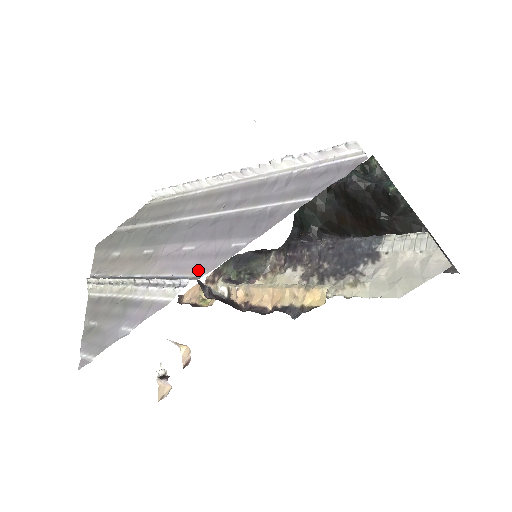
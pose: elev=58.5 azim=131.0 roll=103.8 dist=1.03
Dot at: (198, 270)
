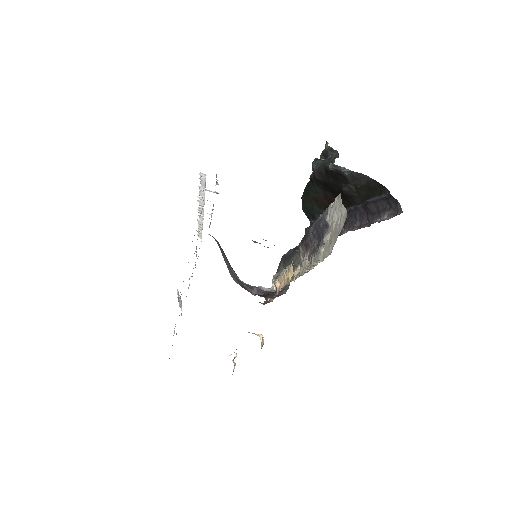
Dot at: occluded
